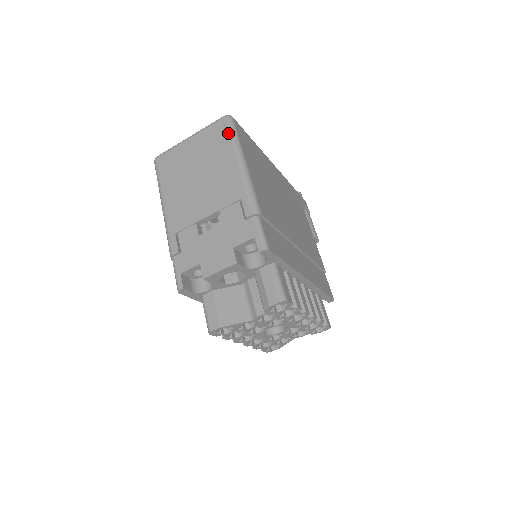
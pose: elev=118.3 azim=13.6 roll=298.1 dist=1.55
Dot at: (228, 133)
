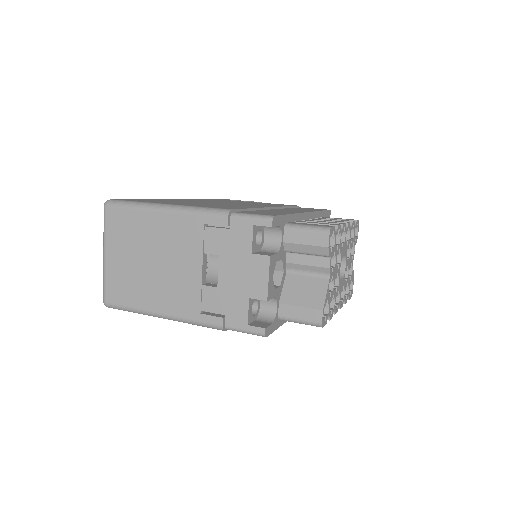
Dot at: (125, 209)
